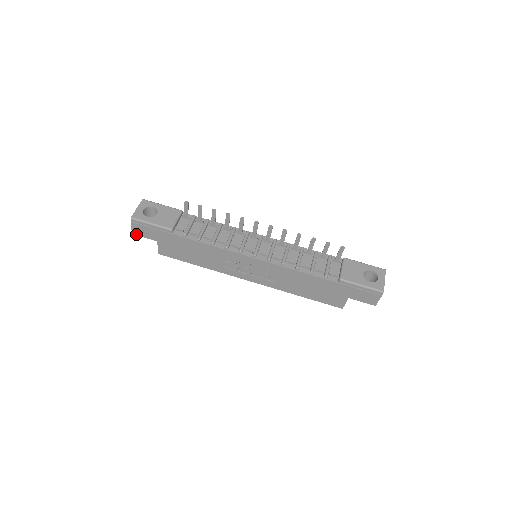
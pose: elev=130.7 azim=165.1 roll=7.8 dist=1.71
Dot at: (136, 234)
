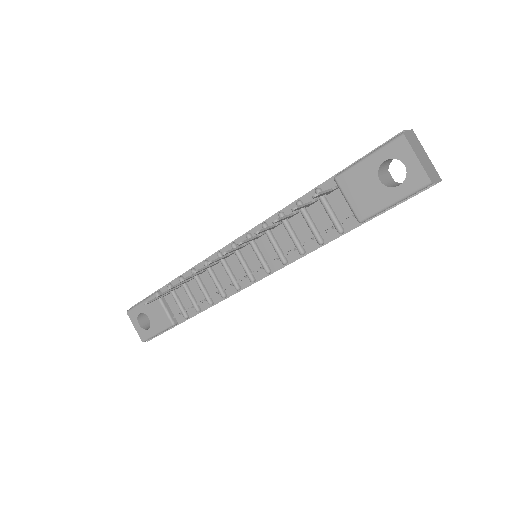
Dot at: occluded
